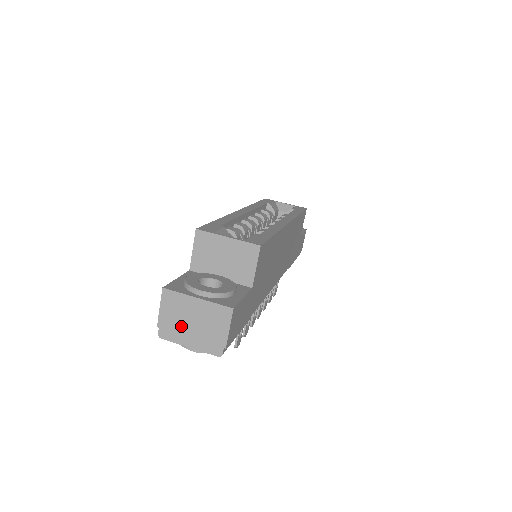
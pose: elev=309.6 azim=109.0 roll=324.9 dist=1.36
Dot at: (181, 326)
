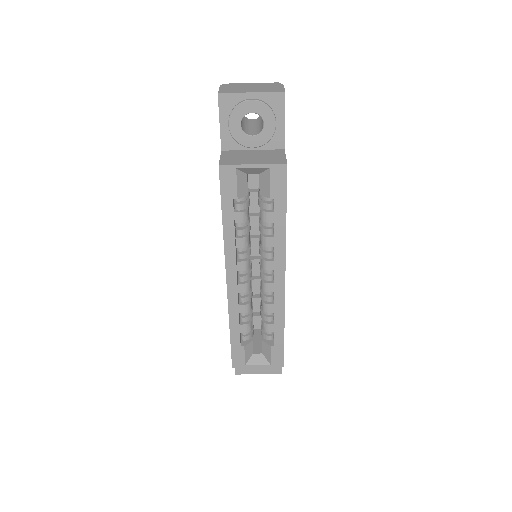
Dot at: occluded
